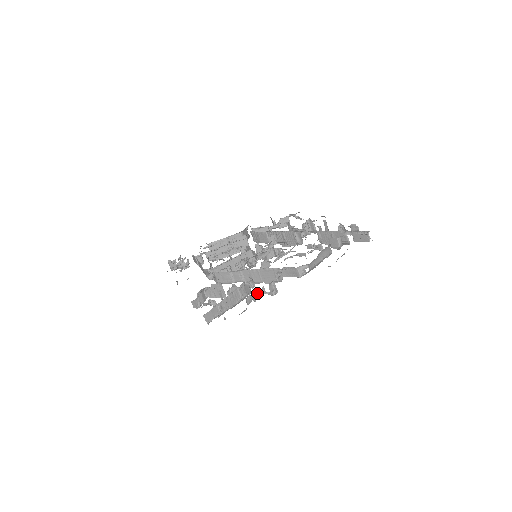
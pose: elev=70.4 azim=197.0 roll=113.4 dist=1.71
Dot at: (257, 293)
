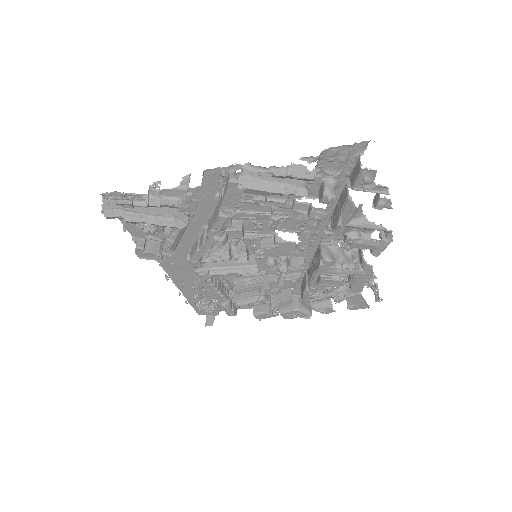
Dot at: (173, 195)
